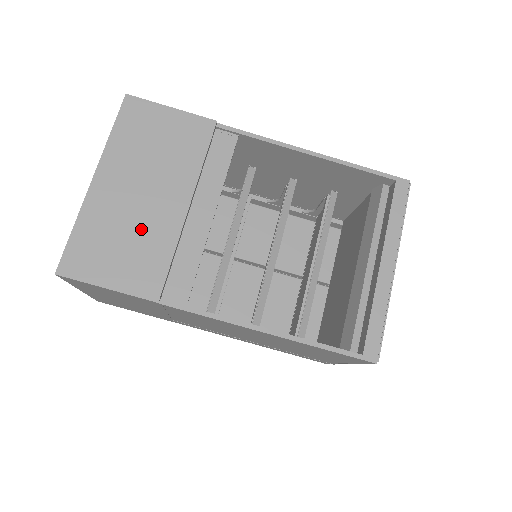
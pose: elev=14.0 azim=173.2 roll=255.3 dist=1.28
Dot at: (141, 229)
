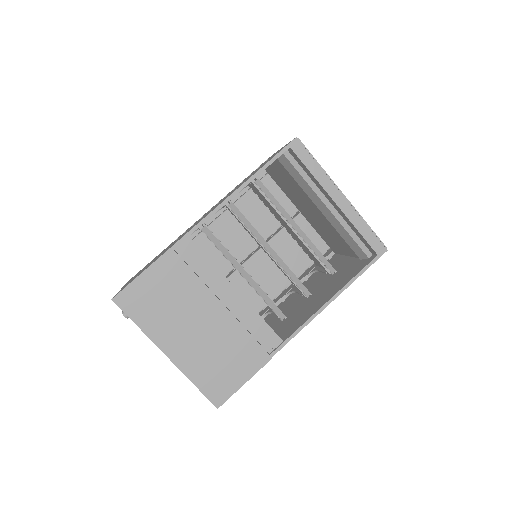
Dot at: (220, 343)
